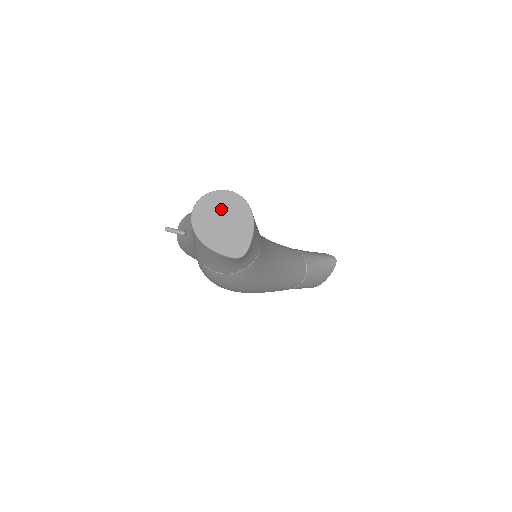
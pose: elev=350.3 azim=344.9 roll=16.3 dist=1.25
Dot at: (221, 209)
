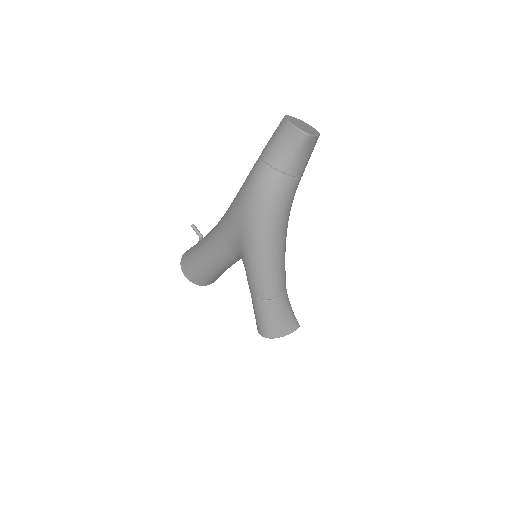
Dot at: (303, 124)
